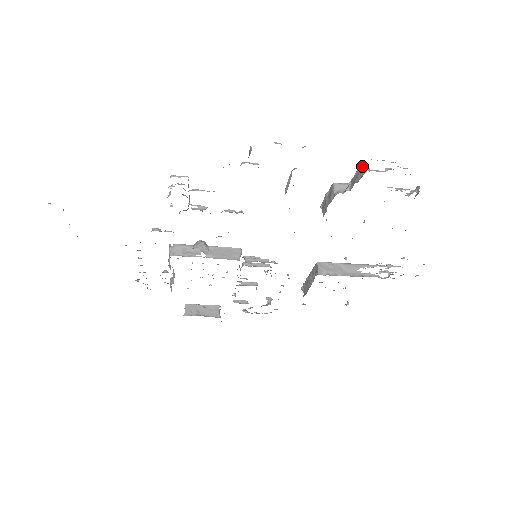
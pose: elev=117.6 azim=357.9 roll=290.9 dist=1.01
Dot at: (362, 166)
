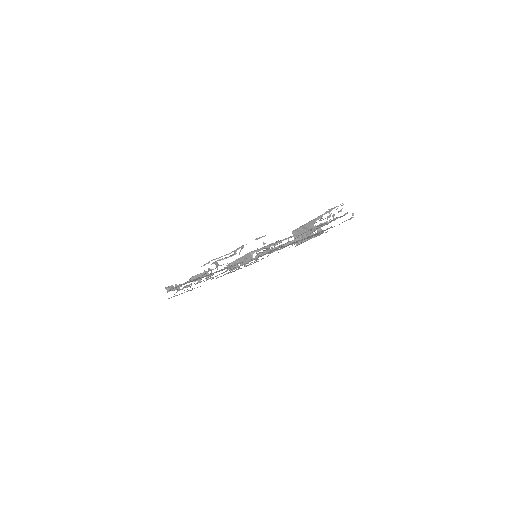
Dot at: occluded
